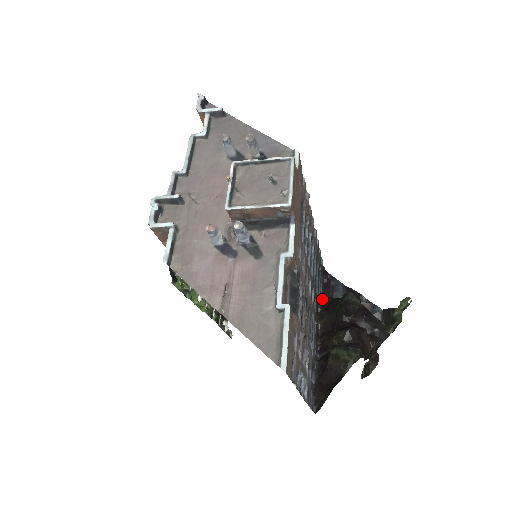
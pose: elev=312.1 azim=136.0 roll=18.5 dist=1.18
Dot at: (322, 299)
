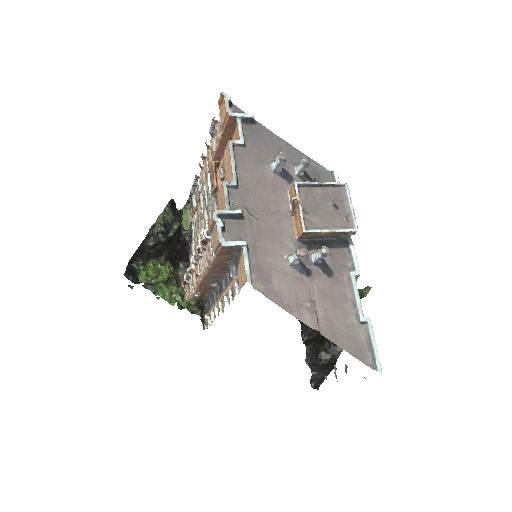
Dot at: occluded
